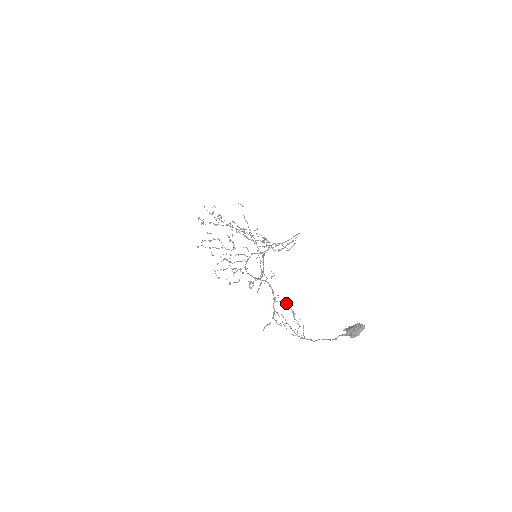
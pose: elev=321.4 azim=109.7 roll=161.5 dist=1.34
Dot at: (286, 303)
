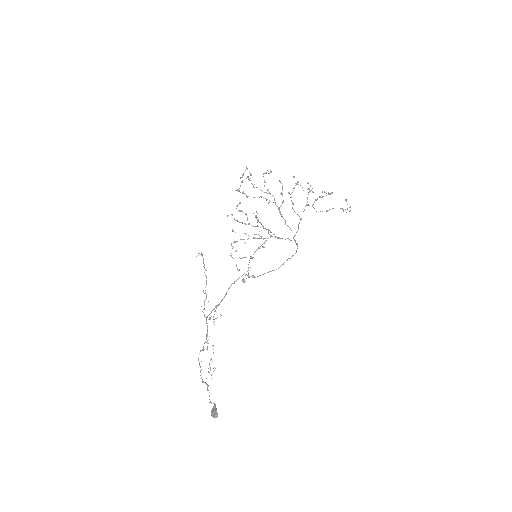
Dot at: occluded
